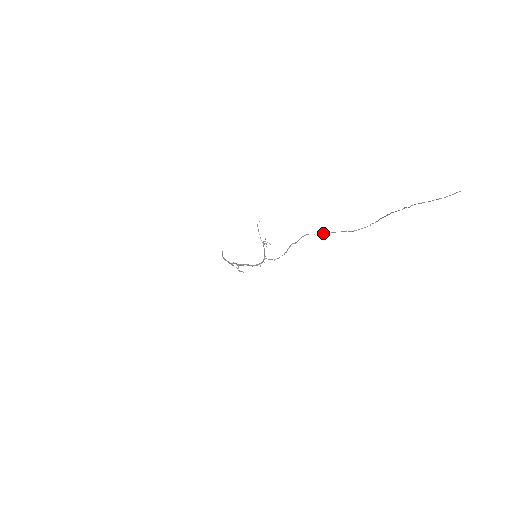
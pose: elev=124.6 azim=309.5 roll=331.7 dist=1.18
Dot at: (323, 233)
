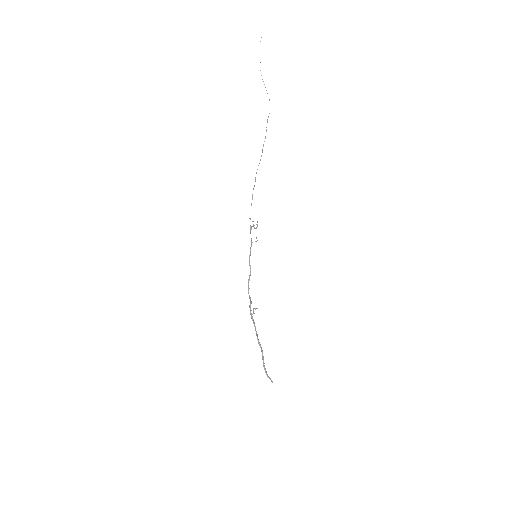
Dot at: occluded
